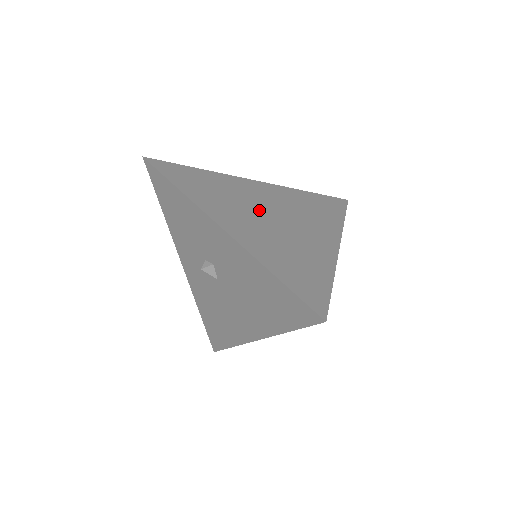
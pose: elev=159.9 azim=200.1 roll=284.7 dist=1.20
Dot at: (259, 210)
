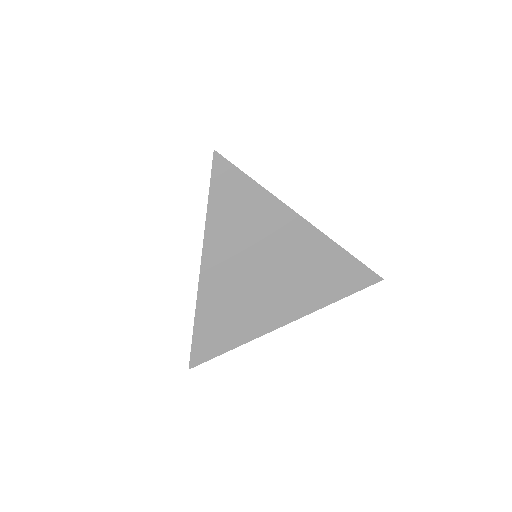
Dot at: (258, 285)
